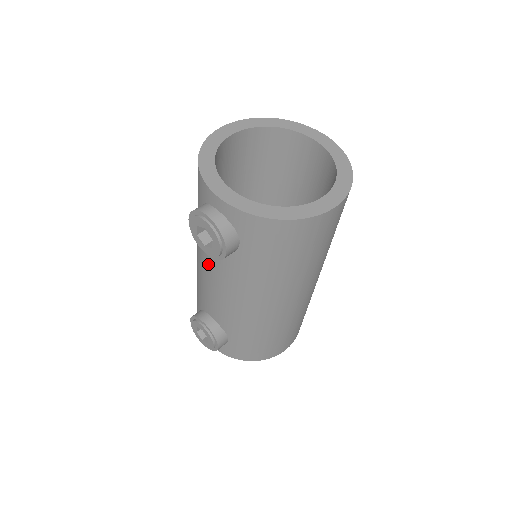
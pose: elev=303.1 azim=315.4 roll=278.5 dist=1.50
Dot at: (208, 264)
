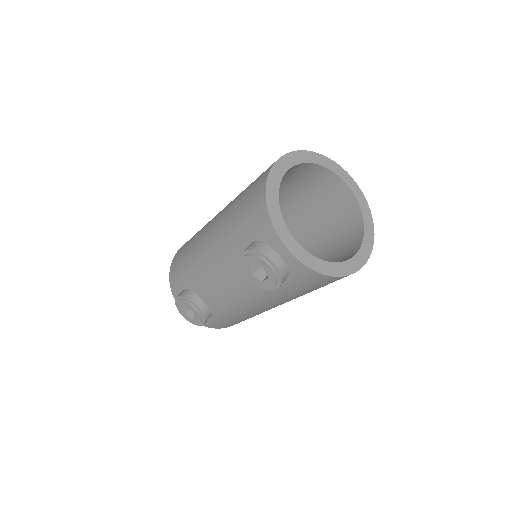
Dot at: (231, 274)
